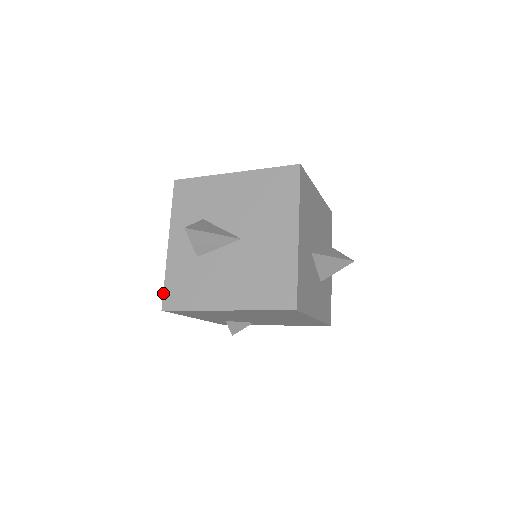
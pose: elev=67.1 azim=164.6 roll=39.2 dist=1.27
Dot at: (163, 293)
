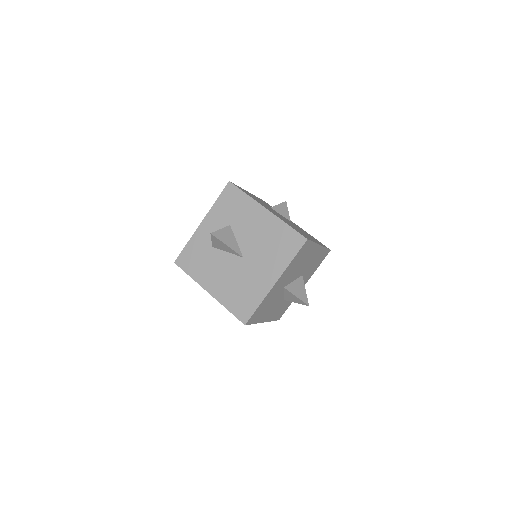
Dot at: (181, 252)
